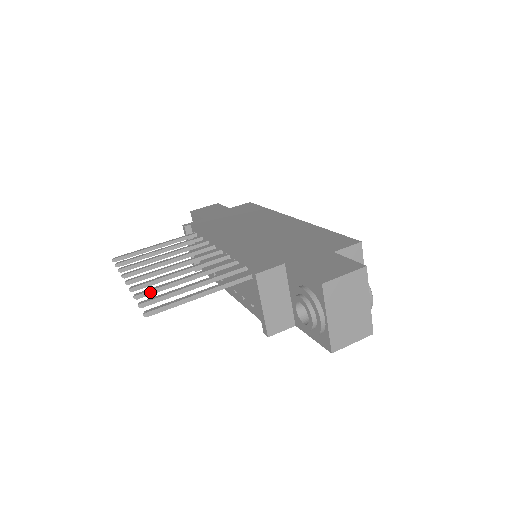
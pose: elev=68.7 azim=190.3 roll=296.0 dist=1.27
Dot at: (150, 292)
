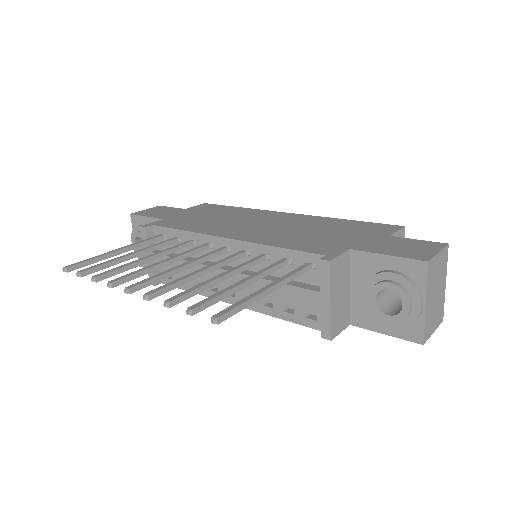
Dot at: (184, 296)
